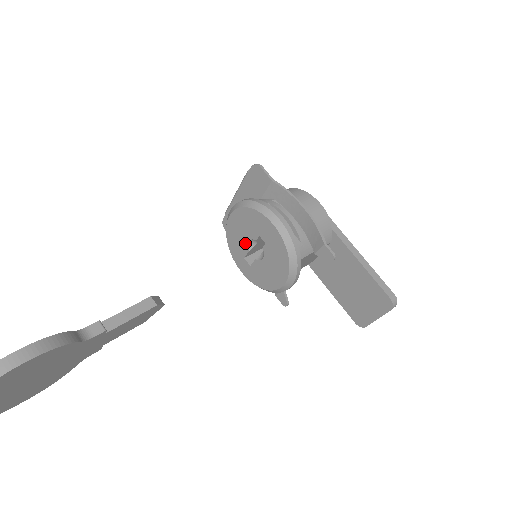
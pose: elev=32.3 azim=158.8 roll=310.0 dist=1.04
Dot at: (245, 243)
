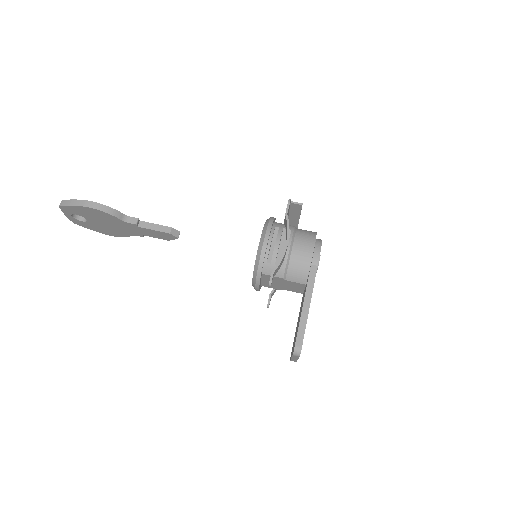
Dot at: occluded
